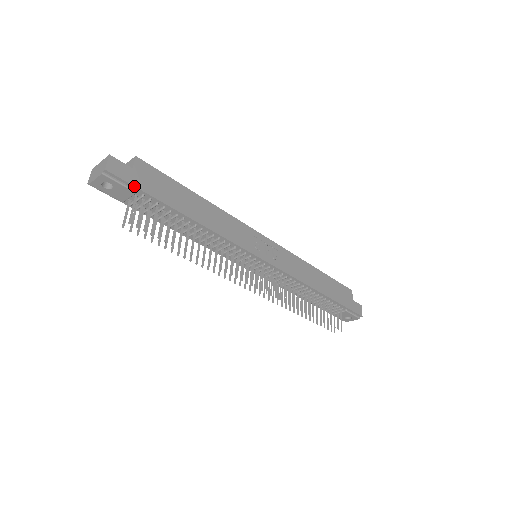
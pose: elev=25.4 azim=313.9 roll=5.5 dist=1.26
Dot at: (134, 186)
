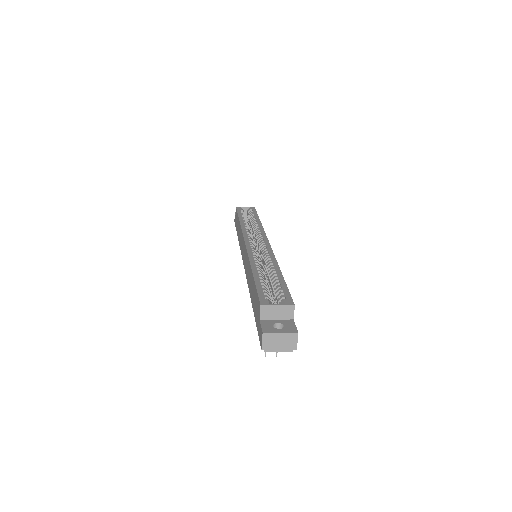
Dot at: occluded
